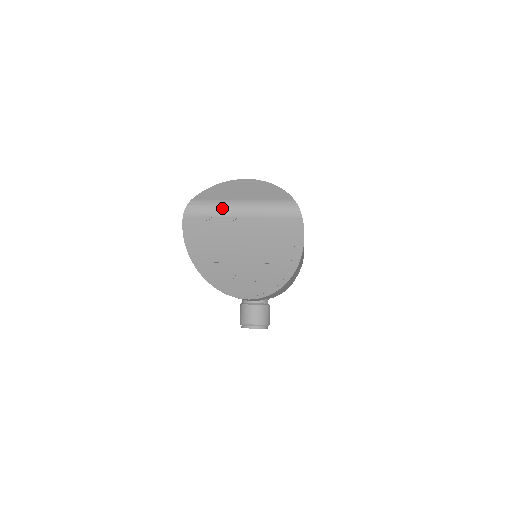
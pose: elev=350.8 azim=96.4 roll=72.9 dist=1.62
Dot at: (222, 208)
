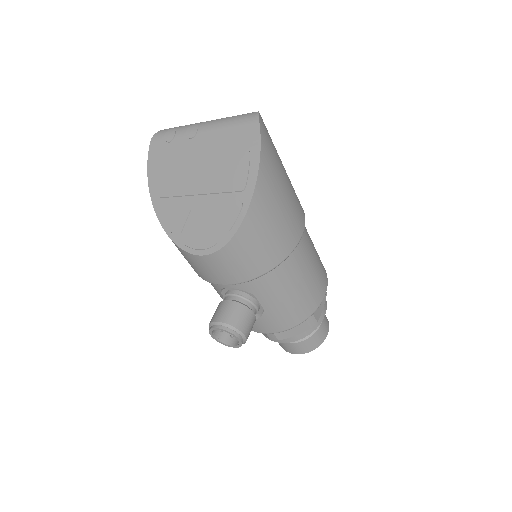
Dot at: (186, 128)
